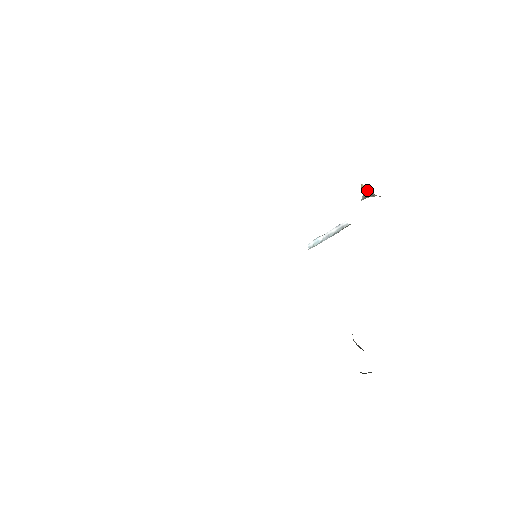
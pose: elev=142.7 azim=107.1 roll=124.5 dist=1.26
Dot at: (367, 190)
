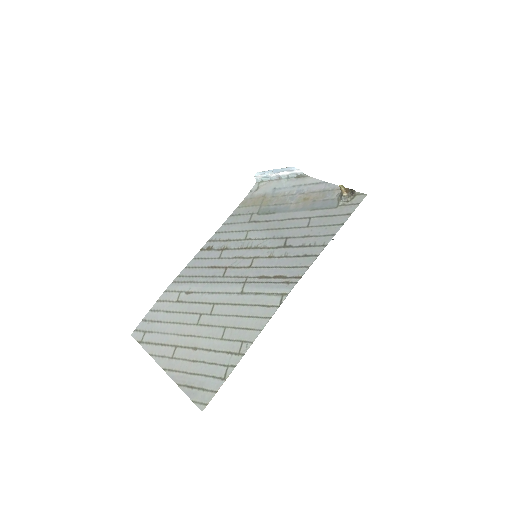
Dot at: (346, 191)
